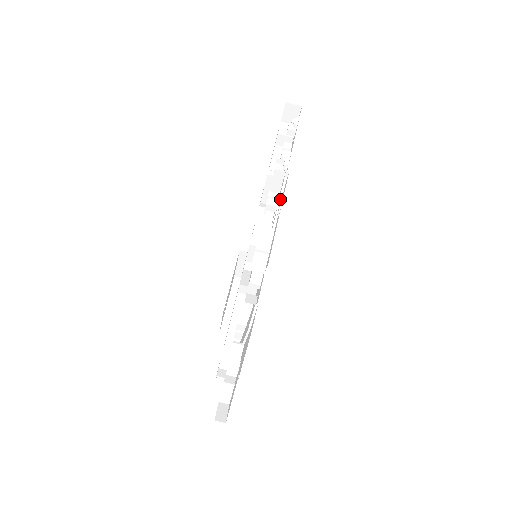
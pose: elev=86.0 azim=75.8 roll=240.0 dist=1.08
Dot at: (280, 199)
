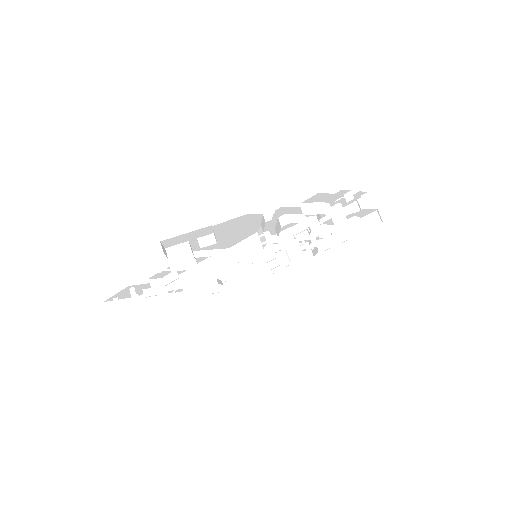
Dot at: (343, 215)
